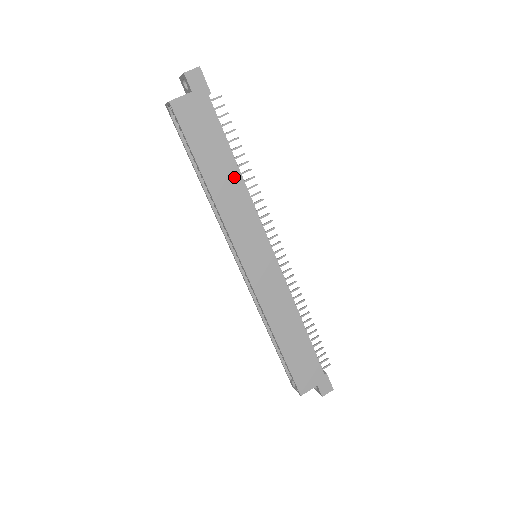
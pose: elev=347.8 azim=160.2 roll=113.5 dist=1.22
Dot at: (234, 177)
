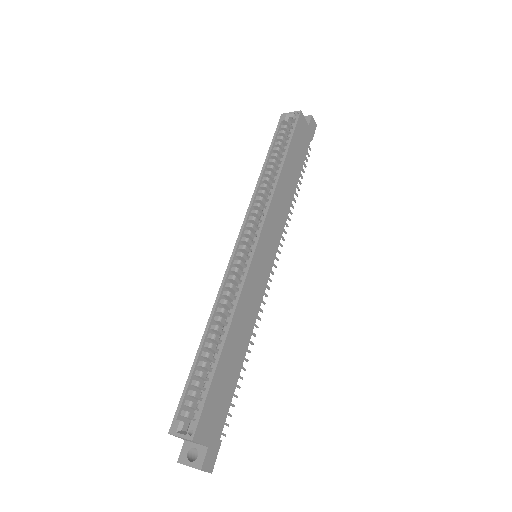
Dot at: (292, 189)
